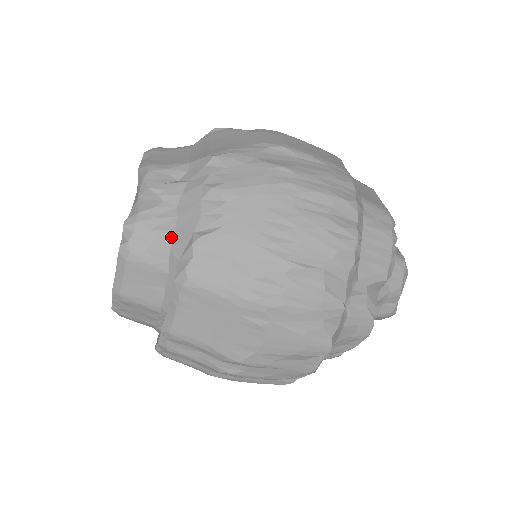
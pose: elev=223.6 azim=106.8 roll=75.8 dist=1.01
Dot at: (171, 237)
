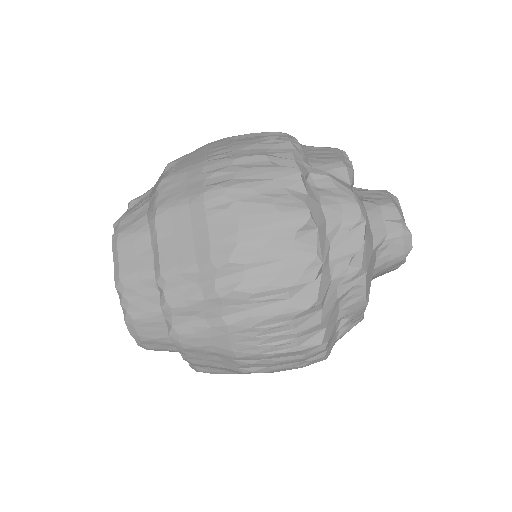
Dot at: (147, 207)
